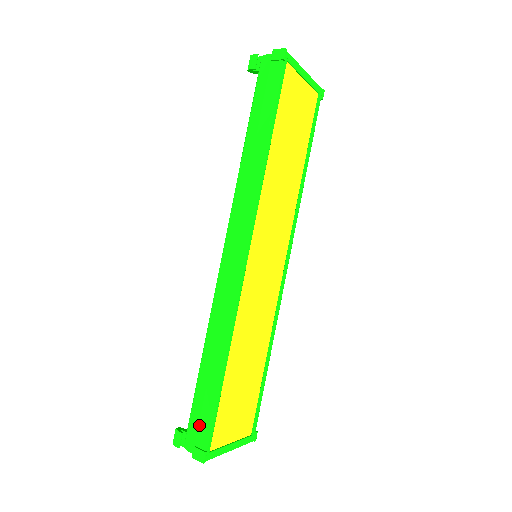
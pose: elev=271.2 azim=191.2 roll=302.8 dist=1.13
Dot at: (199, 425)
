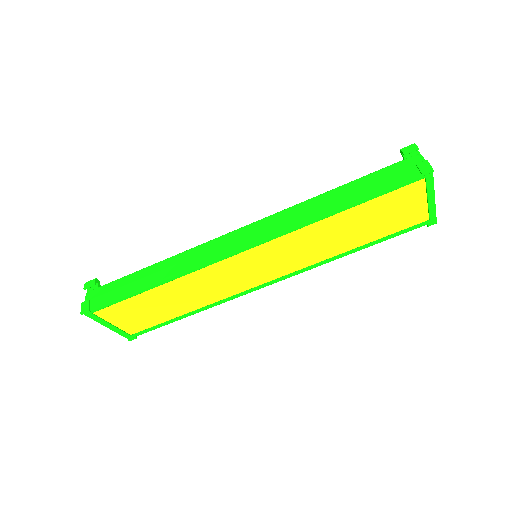
Dot at: (105, 294)
